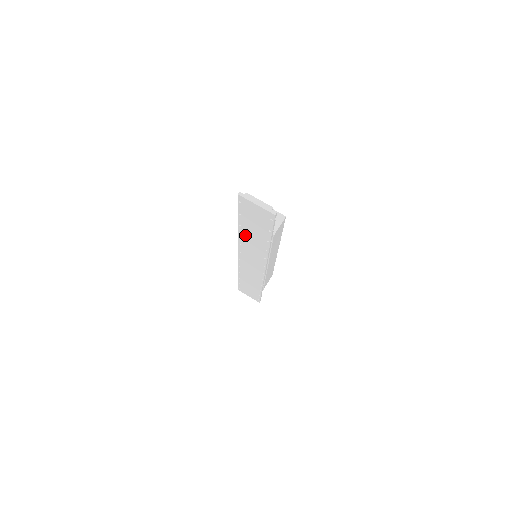
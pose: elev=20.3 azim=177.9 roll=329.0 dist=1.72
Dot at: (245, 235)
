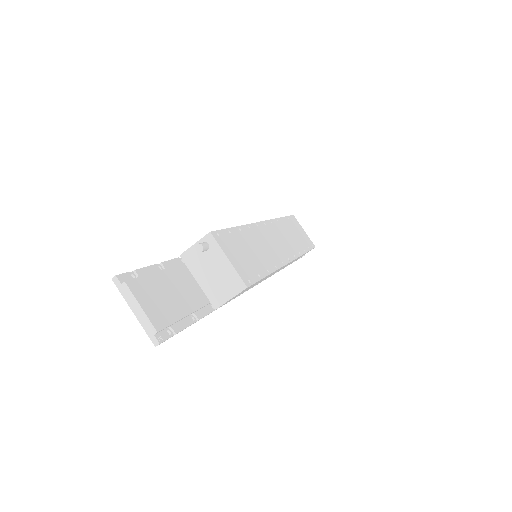
Dot at: occluded
